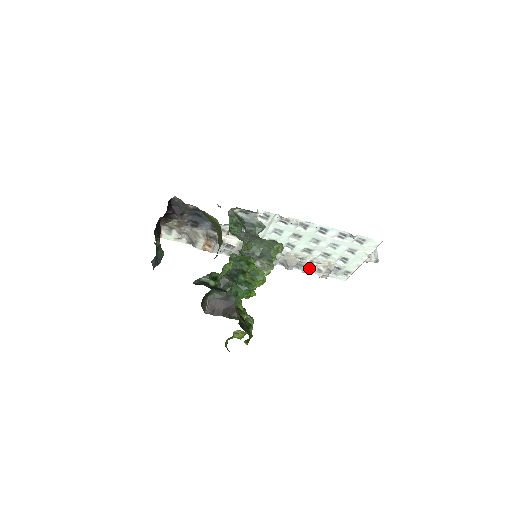
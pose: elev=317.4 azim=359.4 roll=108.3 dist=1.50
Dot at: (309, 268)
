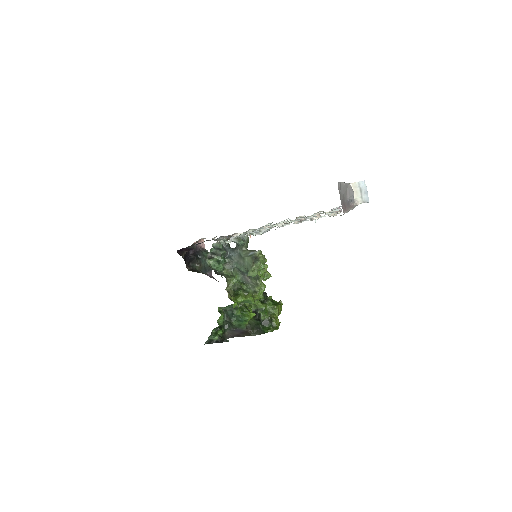
Dot at: occluded
